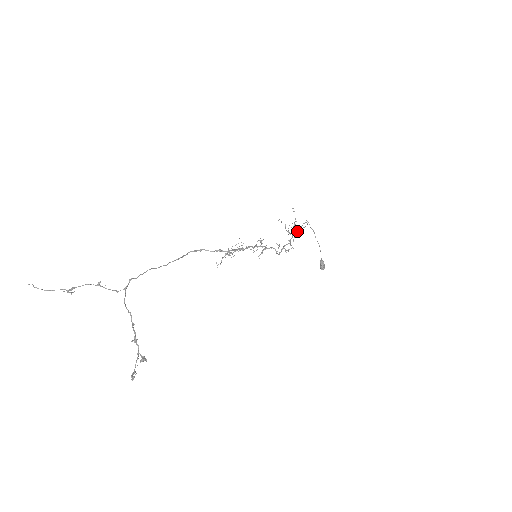
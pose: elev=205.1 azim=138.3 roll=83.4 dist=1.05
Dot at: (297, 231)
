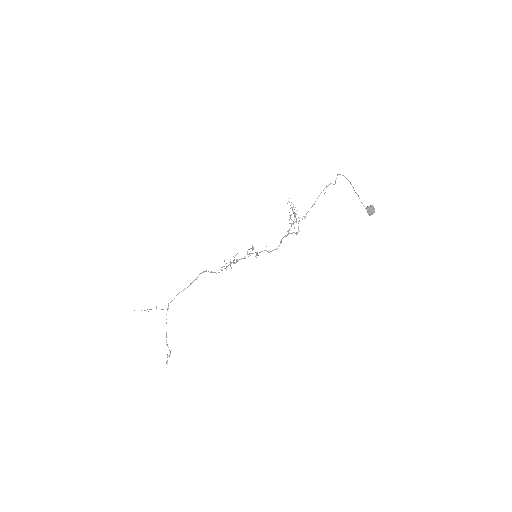
Dot at: occluded
